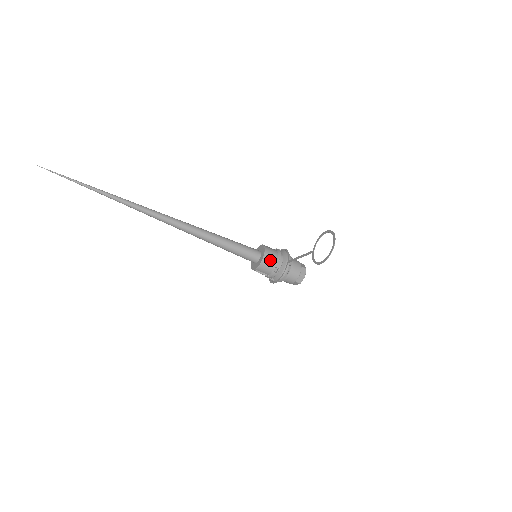
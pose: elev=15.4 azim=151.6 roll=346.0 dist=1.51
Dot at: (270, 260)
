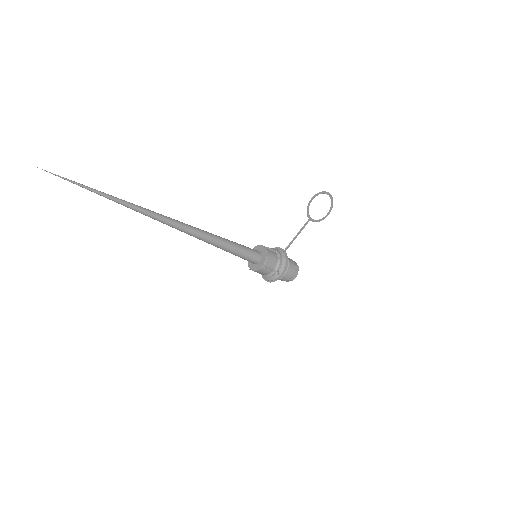
Dot at: (271, 252)
